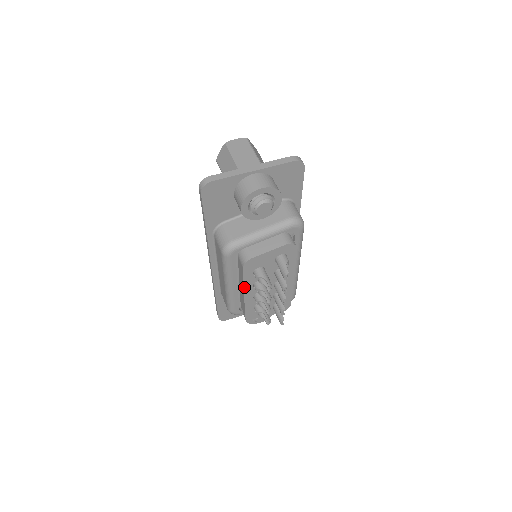
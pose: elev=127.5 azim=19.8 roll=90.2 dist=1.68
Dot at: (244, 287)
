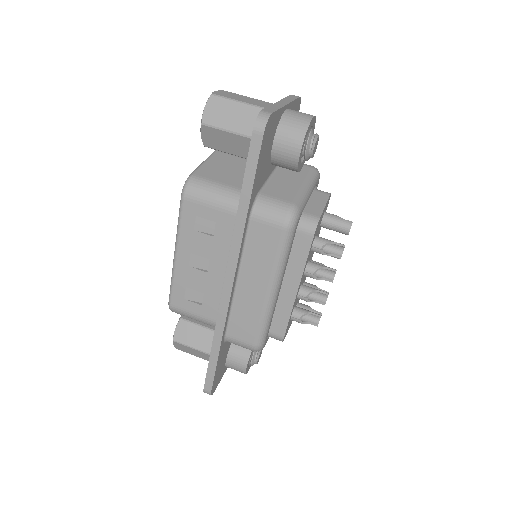
Dot at: (302, 276)
